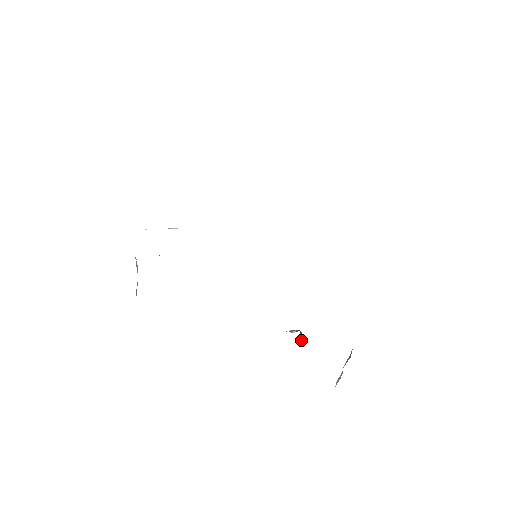
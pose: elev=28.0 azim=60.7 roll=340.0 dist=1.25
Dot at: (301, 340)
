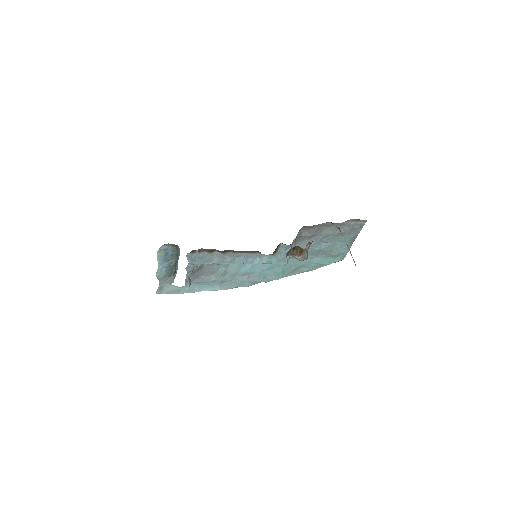
Dot at: occluded
